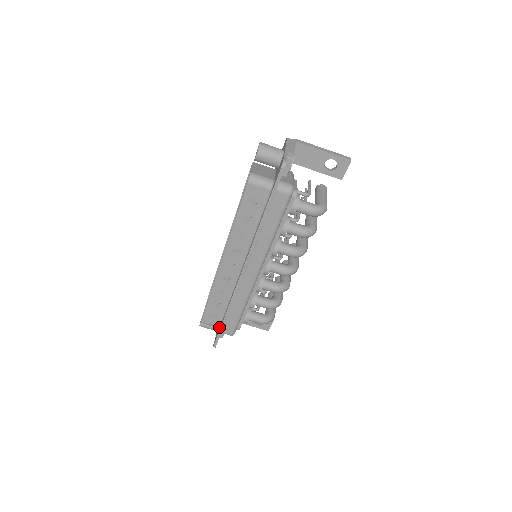
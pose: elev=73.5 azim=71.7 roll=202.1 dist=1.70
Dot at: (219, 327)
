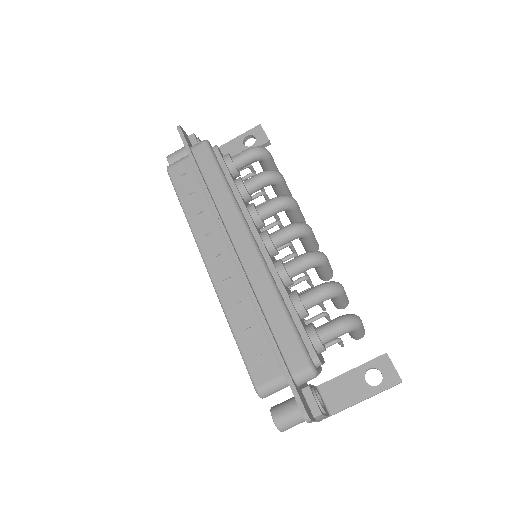
Dot at: (284, 374)
